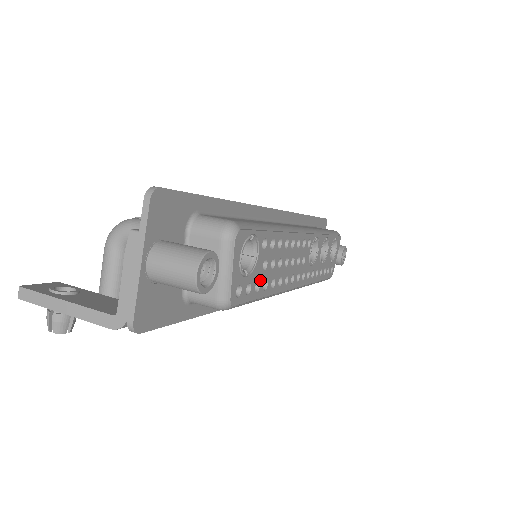
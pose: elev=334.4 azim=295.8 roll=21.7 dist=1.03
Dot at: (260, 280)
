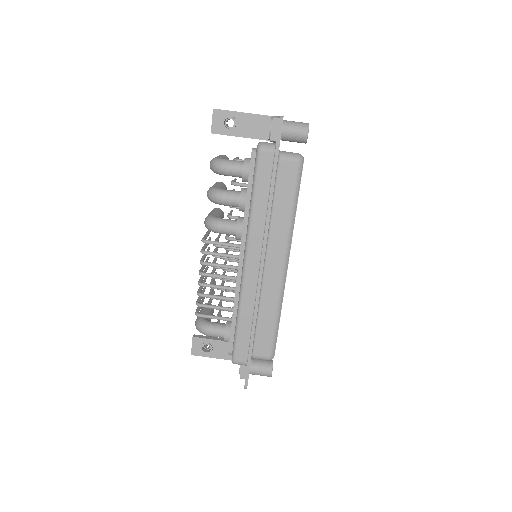
Dot at: occluded
